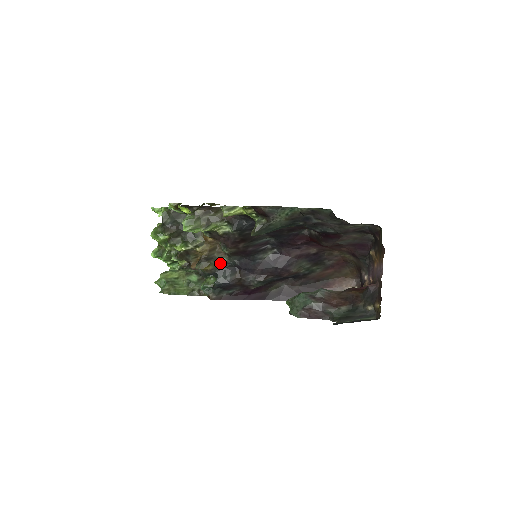
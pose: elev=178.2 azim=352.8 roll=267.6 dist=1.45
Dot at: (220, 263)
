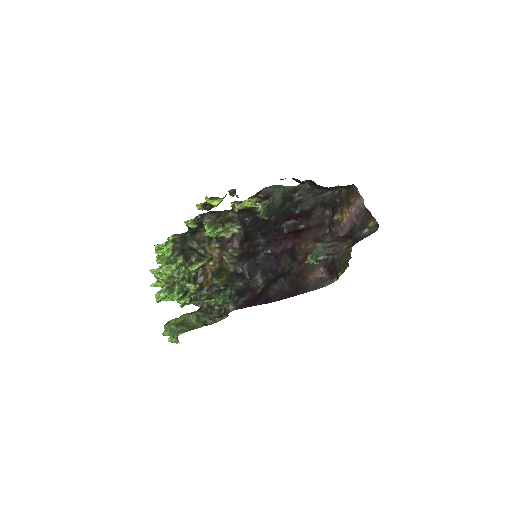
Dot at: (229, 273)
